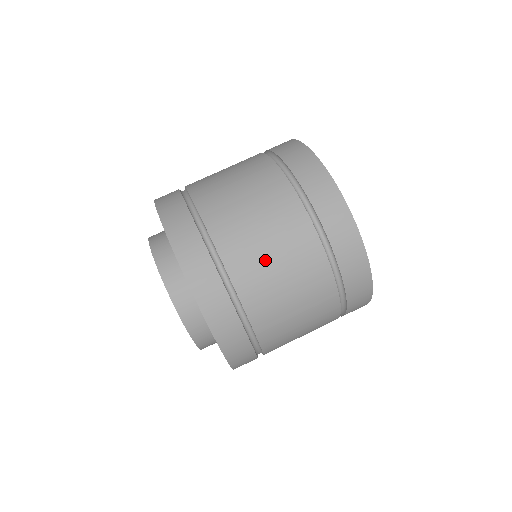
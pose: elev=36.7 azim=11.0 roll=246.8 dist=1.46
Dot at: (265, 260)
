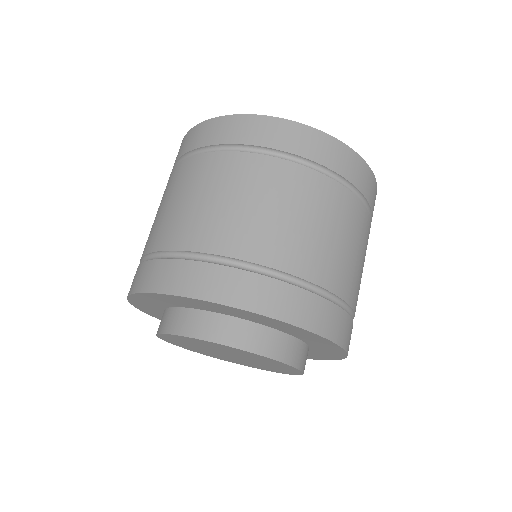
Dot at: (195, 209)
